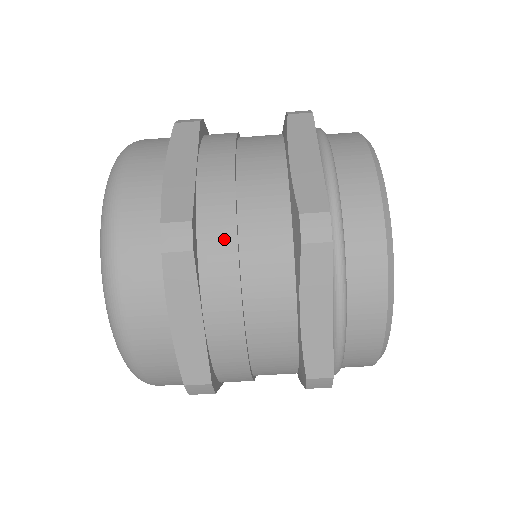
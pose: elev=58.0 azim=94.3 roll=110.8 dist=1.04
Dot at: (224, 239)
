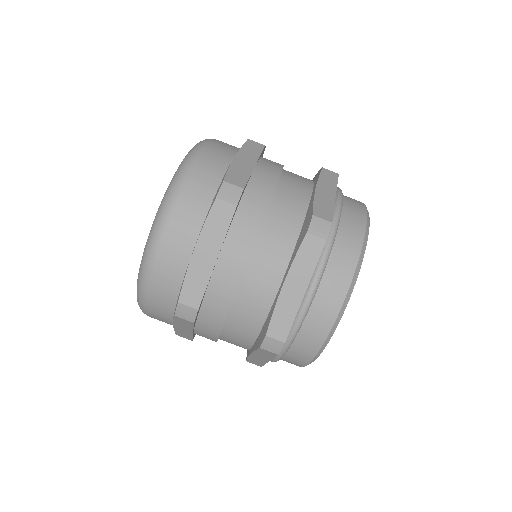
Dot at: (257, 211)
